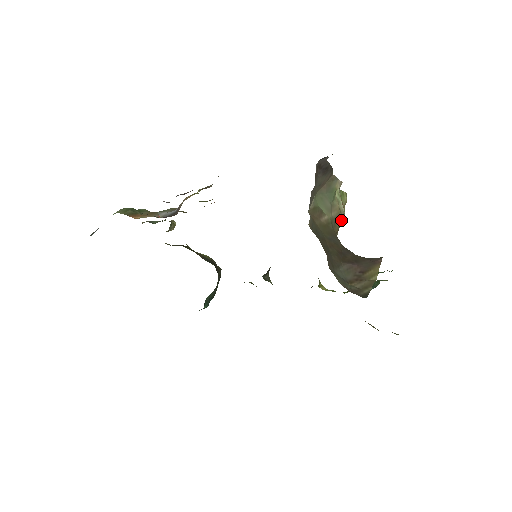
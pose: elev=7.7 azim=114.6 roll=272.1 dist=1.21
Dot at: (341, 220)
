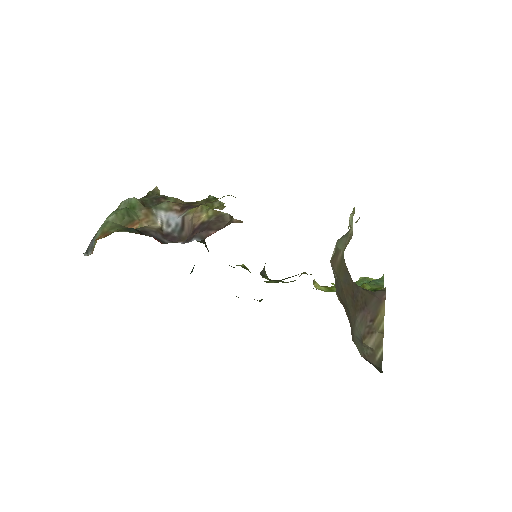
Dot at: (349, 241)
